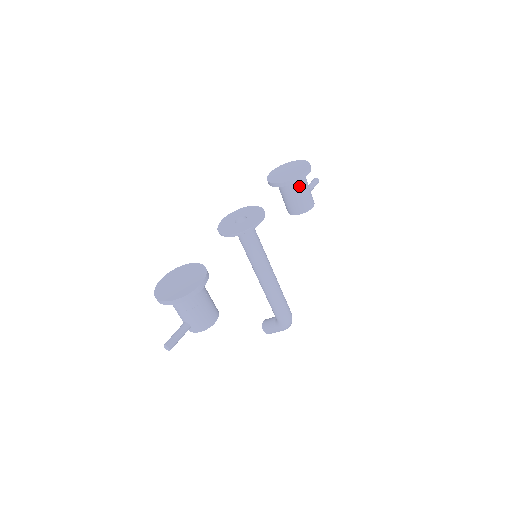
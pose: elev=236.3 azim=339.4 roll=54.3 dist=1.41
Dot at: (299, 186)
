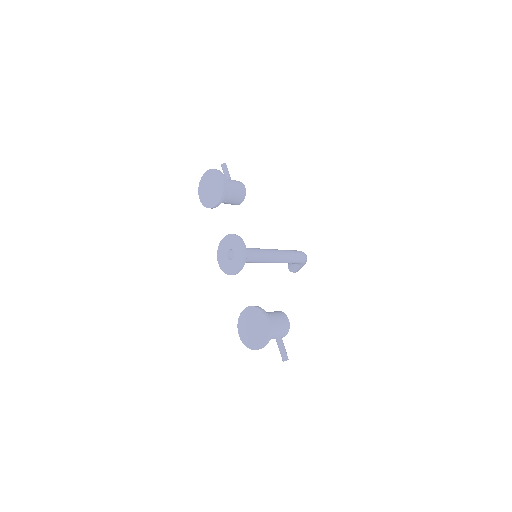
Dot at: (227, 190)
